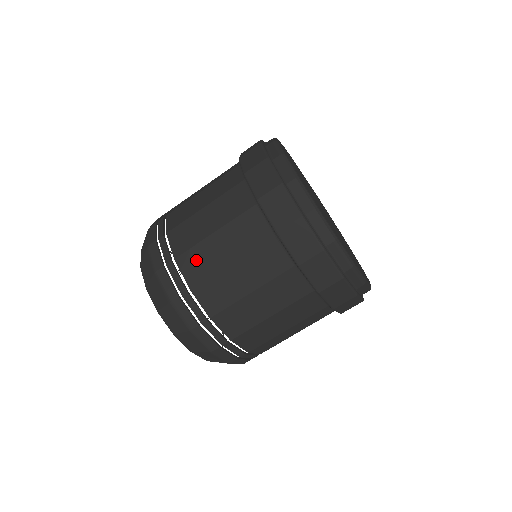
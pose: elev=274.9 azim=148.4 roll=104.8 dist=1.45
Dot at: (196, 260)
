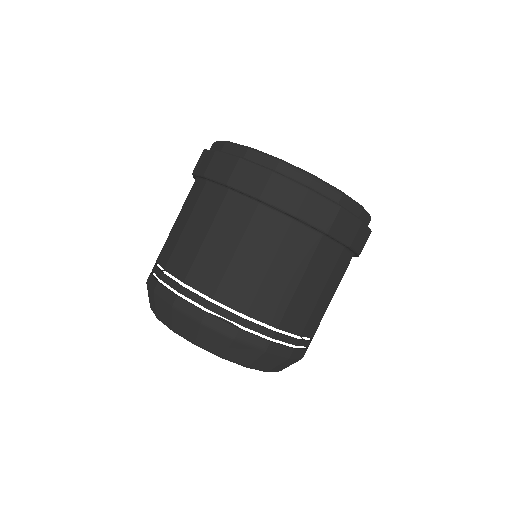
Dot at: (234, 286)
